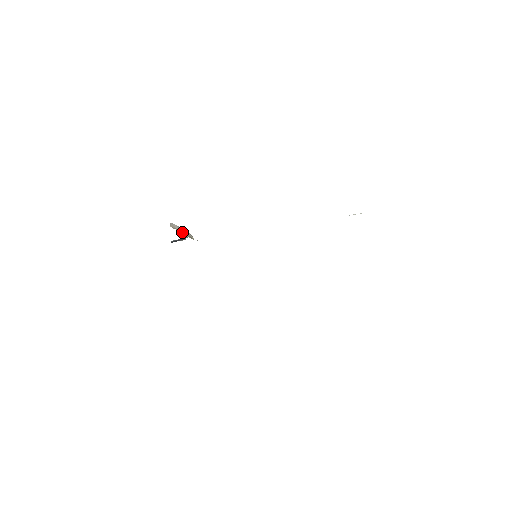
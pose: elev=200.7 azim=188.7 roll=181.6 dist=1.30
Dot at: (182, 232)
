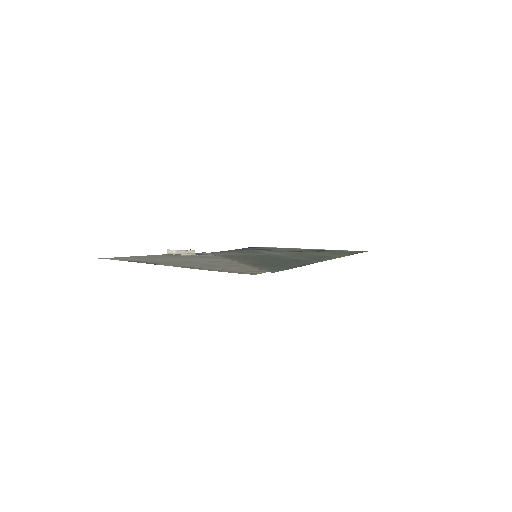
Dot at: (181, 253)
